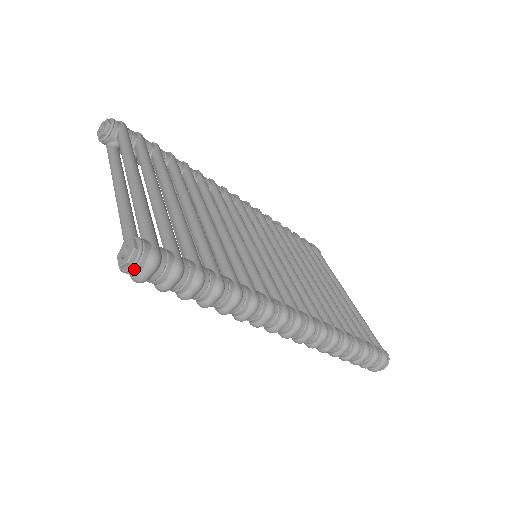
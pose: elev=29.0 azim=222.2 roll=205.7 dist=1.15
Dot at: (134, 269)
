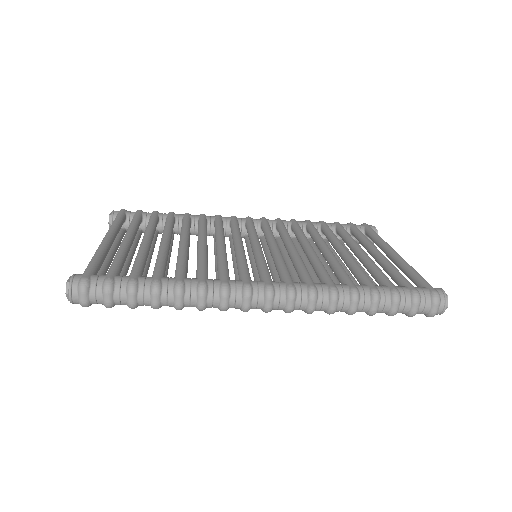
Dot at: (72, 297)
